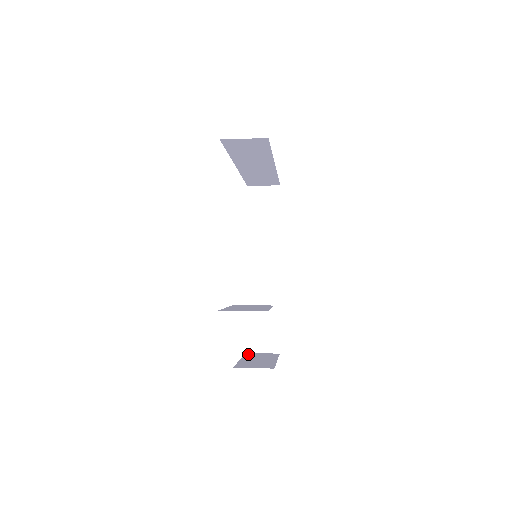
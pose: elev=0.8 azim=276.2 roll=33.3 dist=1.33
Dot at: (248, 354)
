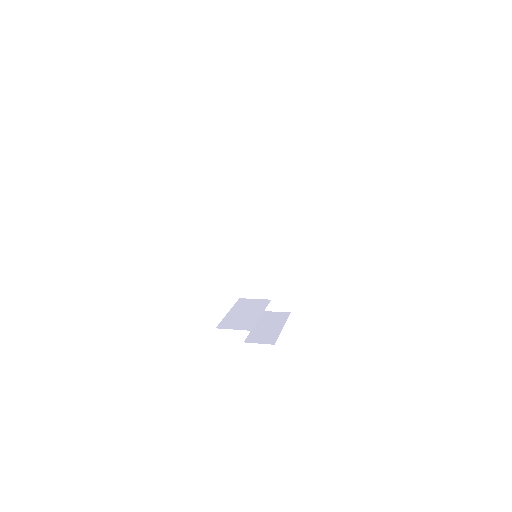
Dot at: (264, 314)
